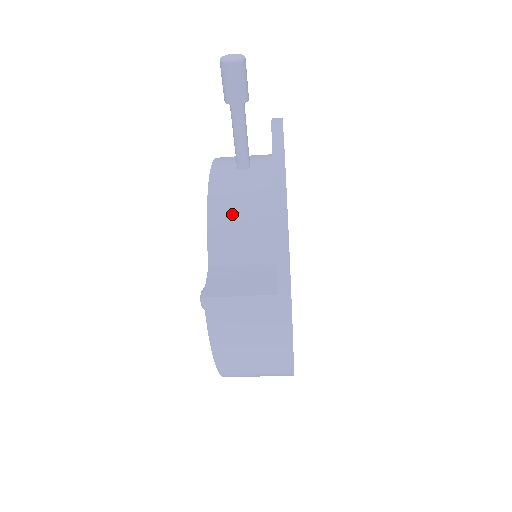
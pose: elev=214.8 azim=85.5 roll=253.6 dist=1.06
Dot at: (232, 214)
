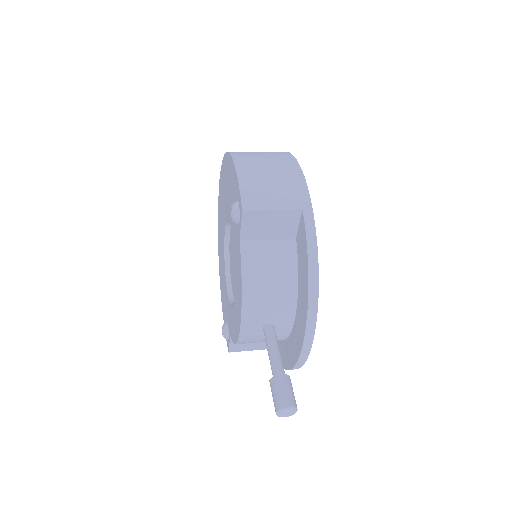
Dot at: occluded
